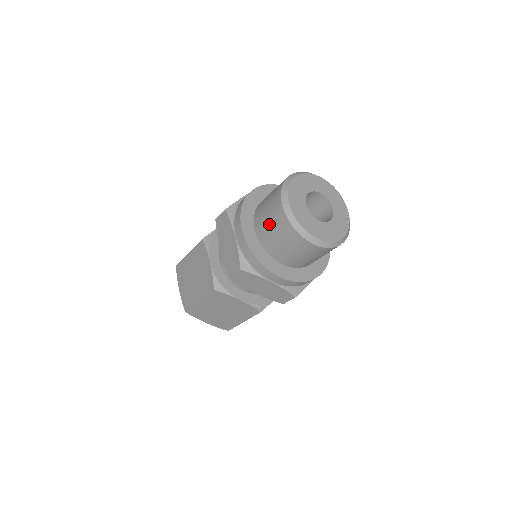
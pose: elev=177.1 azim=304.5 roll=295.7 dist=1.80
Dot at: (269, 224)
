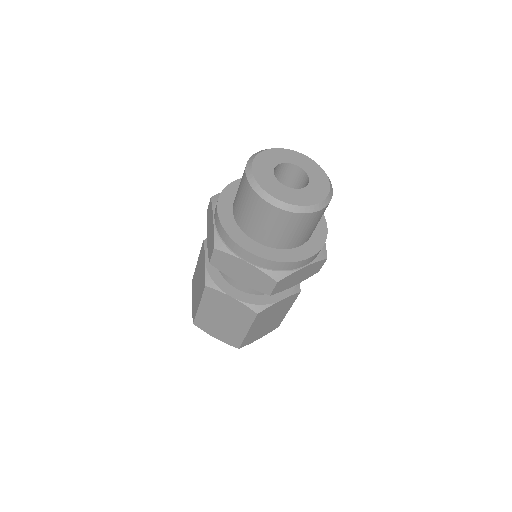
Dot at: (269, 228)
